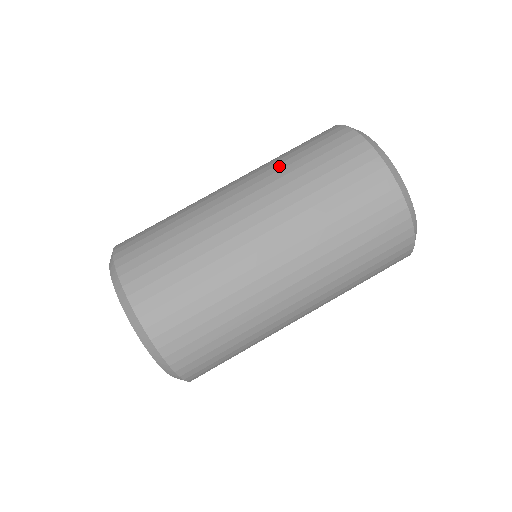
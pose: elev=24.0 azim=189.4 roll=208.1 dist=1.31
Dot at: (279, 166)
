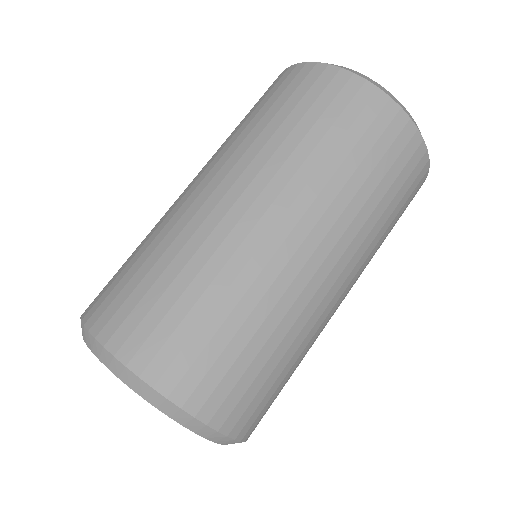
Dot at: (284, 148)
